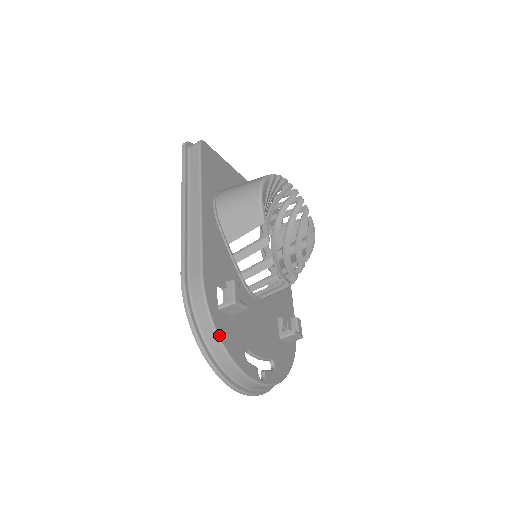
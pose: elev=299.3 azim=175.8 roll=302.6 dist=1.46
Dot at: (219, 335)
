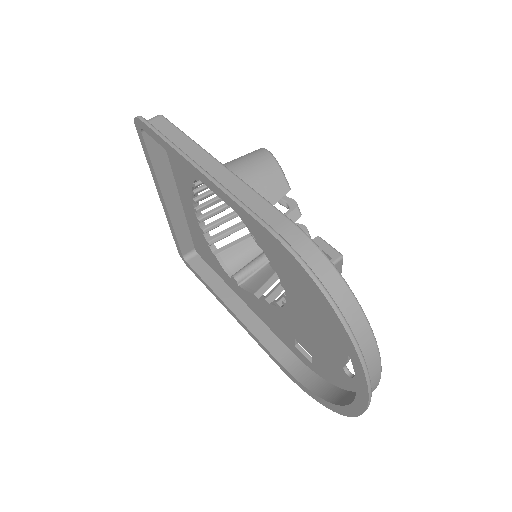
Dot at: (354, 296)
